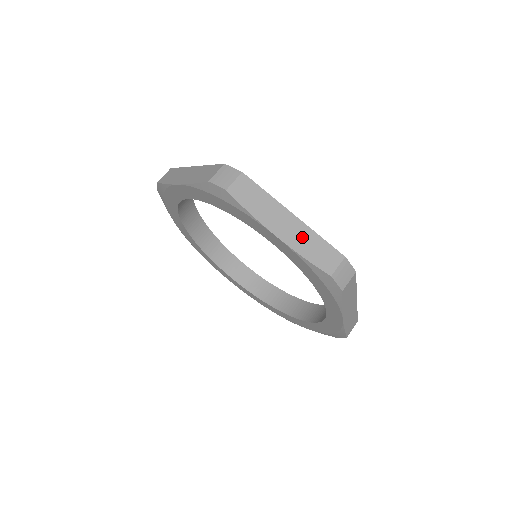
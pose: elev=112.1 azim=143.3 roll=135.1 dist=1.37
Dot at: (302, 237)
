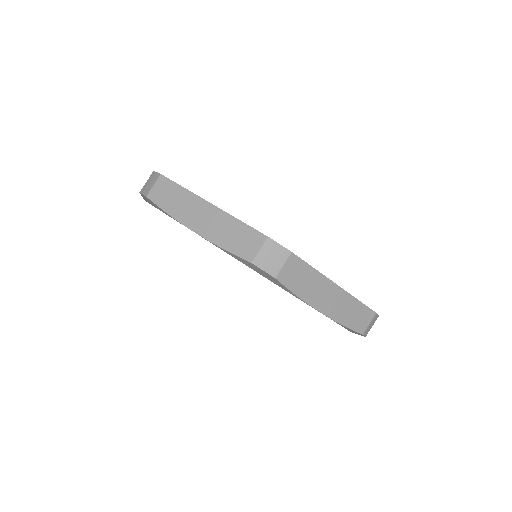
Dot at: (219, 225)
